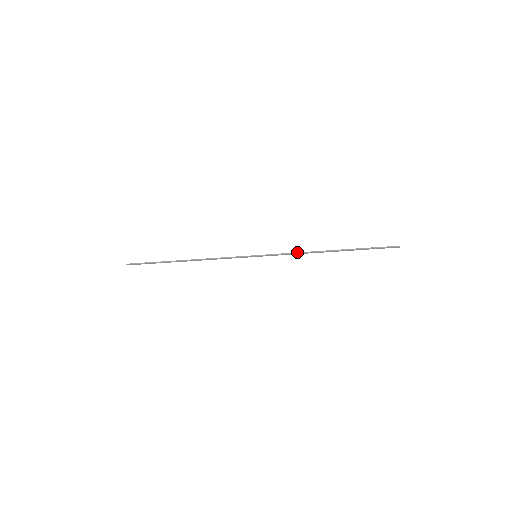
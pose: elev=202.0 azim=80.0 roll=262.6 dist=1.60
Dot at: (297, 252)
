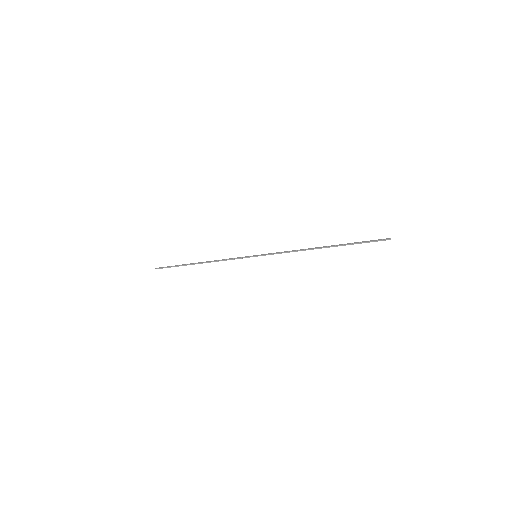
Dot at: (291, 251)
